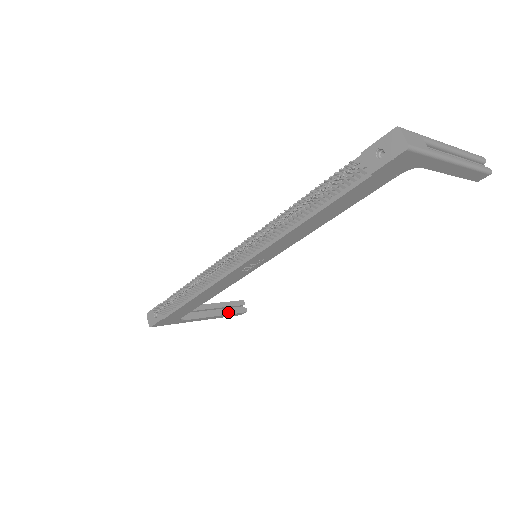
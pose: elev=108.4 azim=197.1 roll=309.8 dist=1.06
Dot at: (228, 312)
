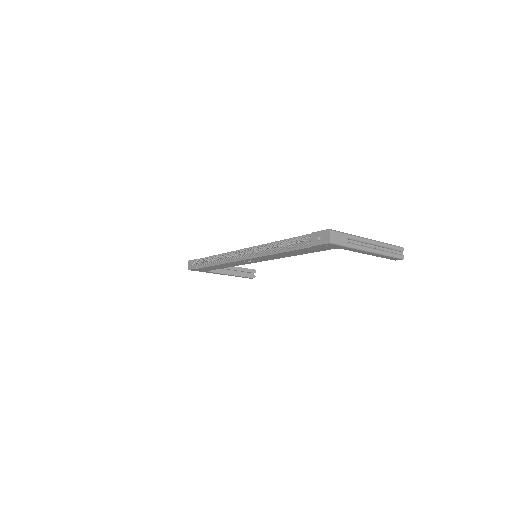
Dot at: (242, 275)
